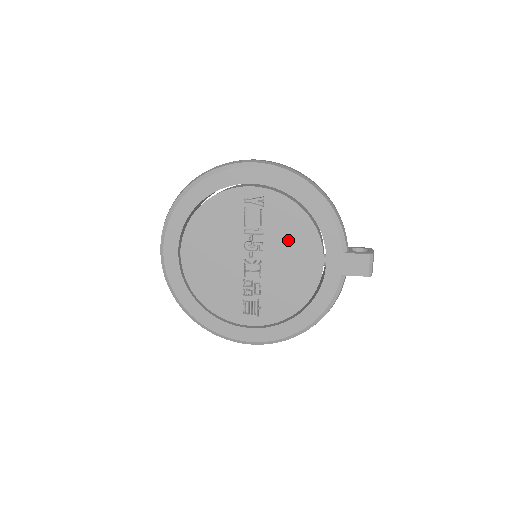
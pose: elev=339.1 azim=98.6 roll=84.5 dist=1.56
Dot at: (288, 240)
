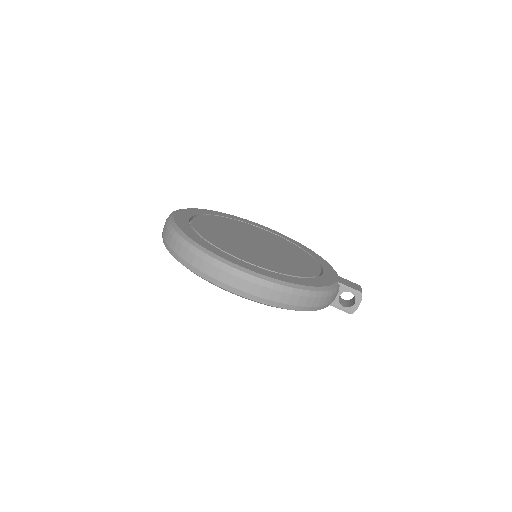
Dot at: occluded
